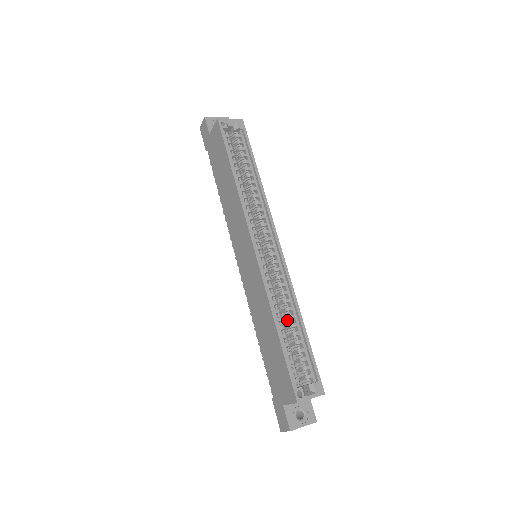
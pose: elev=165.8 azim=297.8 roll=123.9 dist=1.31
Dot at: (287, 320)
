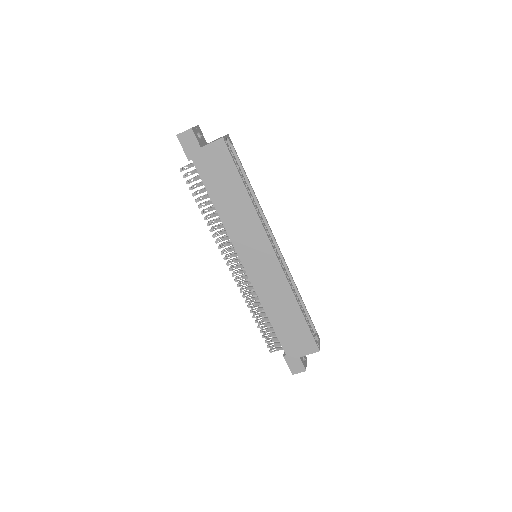
Dot at: occluded
